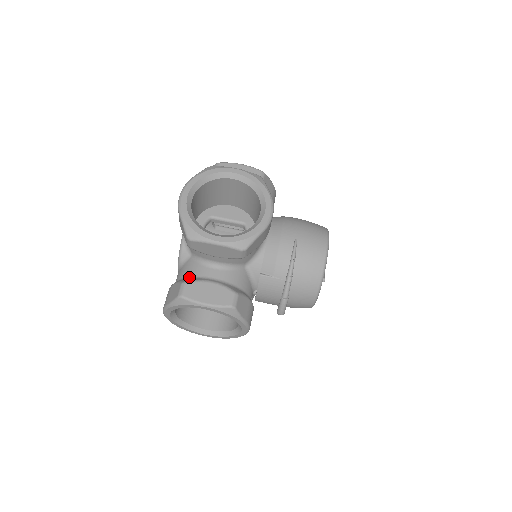
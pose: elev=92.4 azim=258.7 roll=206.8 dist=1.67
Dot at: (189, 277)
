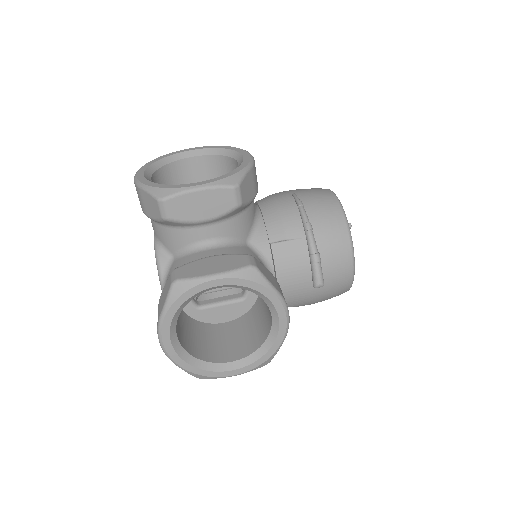
Dot at: occluded
